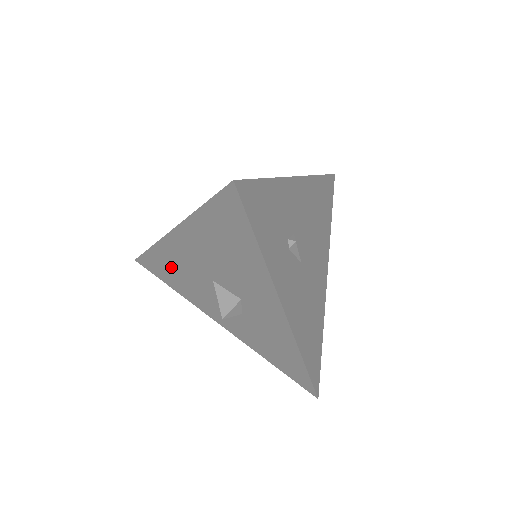
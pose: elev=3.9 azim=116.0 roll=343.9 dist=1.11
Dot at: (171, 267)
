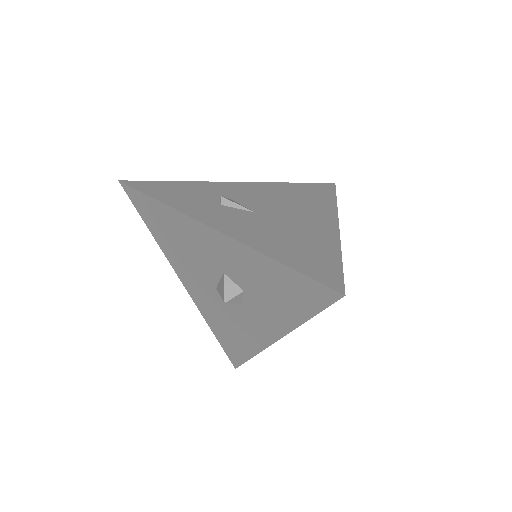
Dot at: (223, 328)
